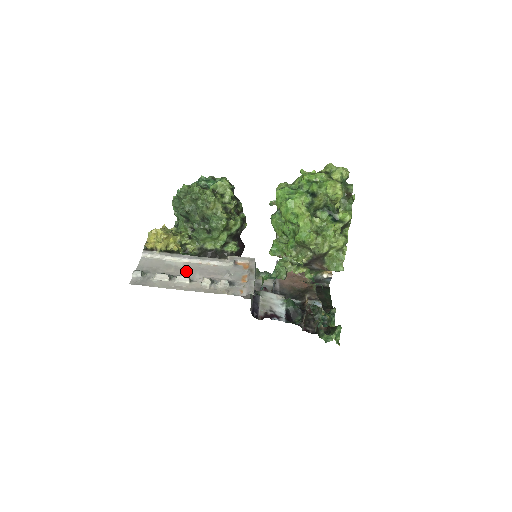
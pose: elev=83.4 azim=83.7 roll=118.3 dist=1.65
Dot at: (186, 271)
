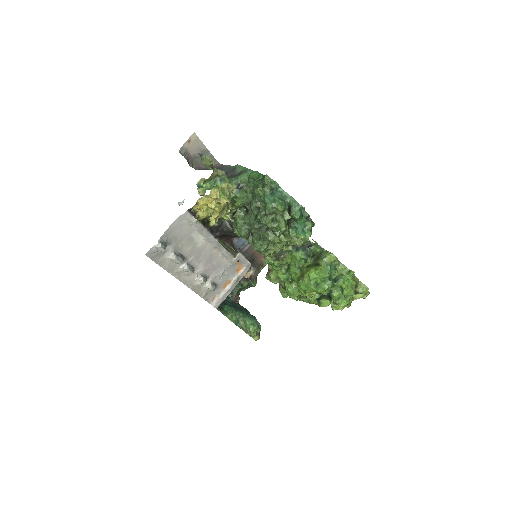
Dot at: (198, 255)
